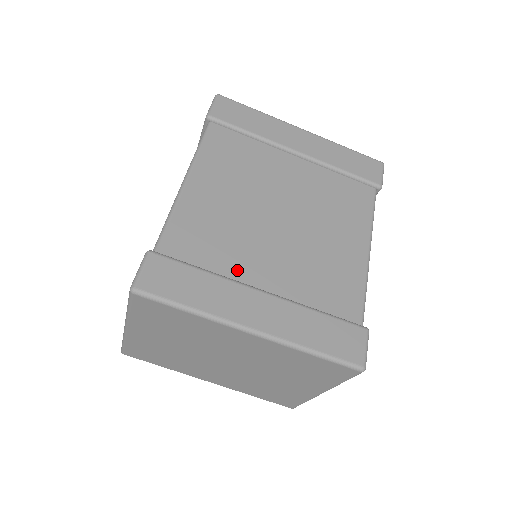
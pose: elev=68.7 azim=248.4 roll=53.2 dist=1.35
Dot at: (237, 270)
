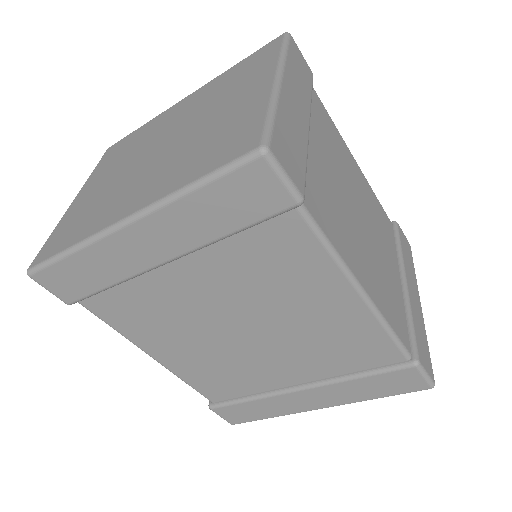
Dot at: (267, 384)
